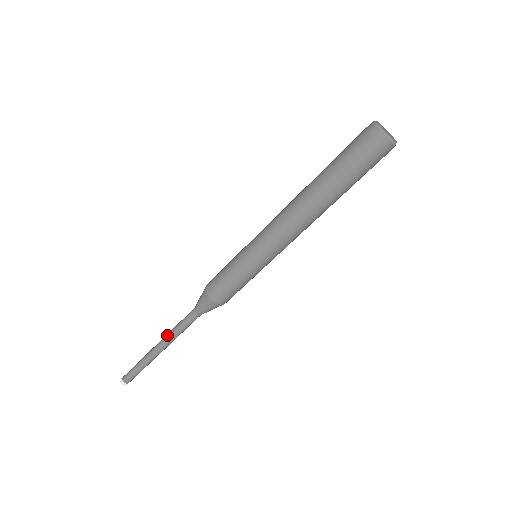
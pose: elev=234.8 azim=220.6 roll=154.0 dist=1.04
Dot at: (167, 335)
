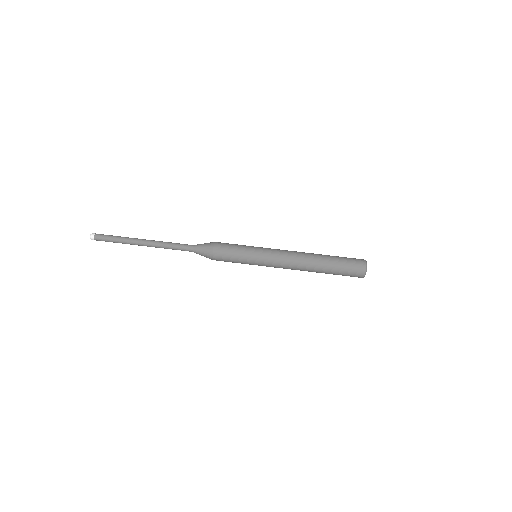
Dot at: (159, 241)
